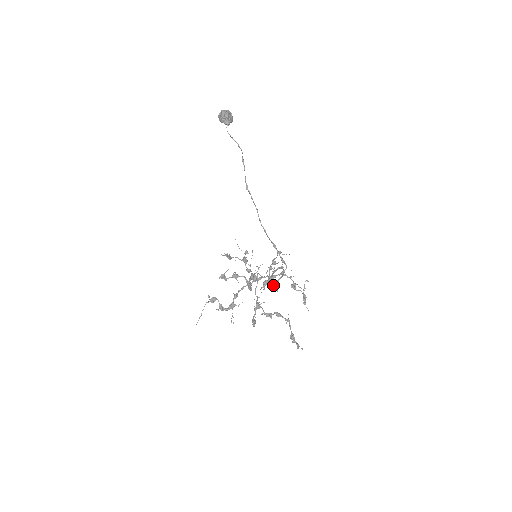
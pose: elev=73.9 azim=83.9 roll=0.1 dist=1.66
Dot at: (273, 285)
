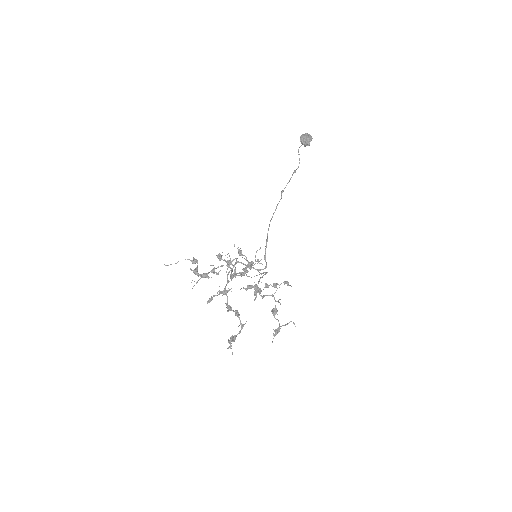
Dot at: (254, 292)
